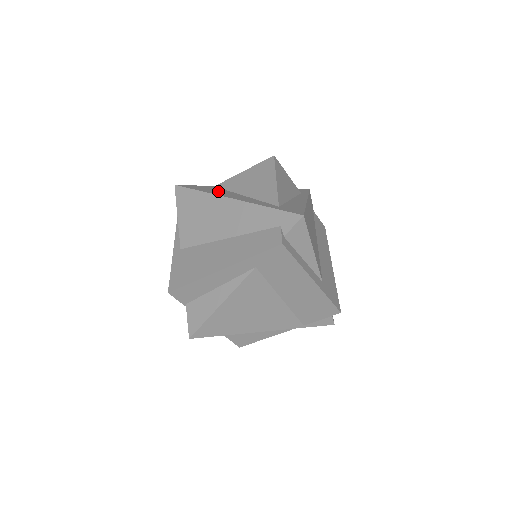
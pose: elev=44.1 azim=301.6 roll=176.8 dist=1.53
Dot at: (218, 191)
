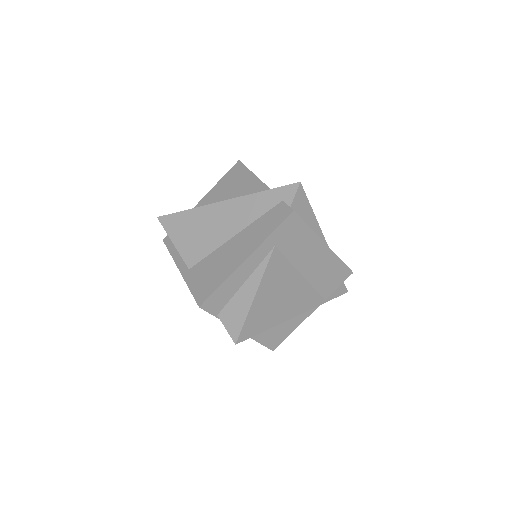
Dot at: occluded
